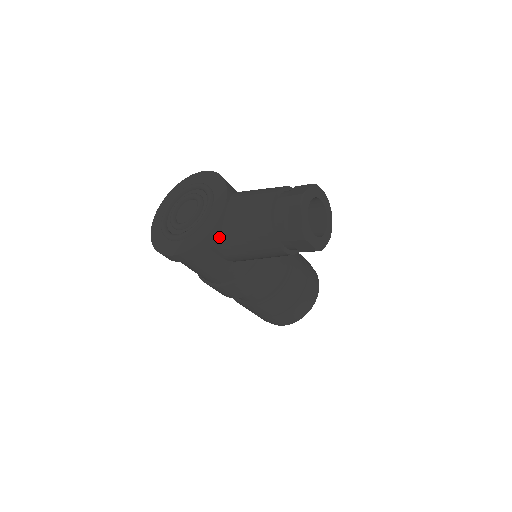
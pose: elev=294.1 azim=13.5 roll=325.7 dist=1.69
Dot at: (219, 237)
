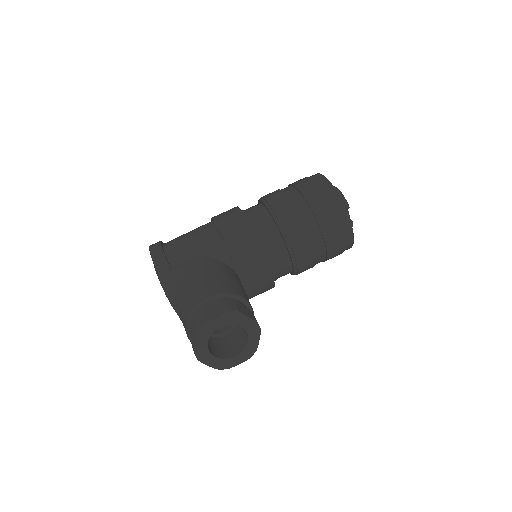
Dot at: occluded
